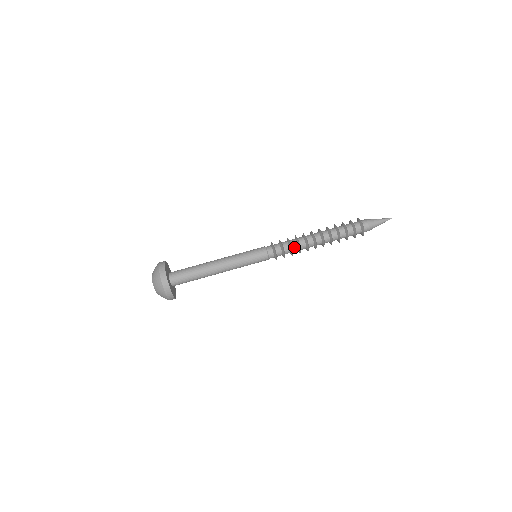
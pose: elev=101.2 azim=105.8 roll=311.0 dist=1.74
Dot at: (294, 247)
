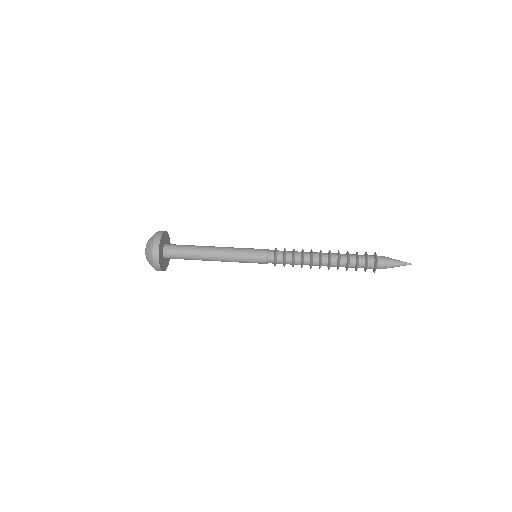
Dot at: (297, 254)
